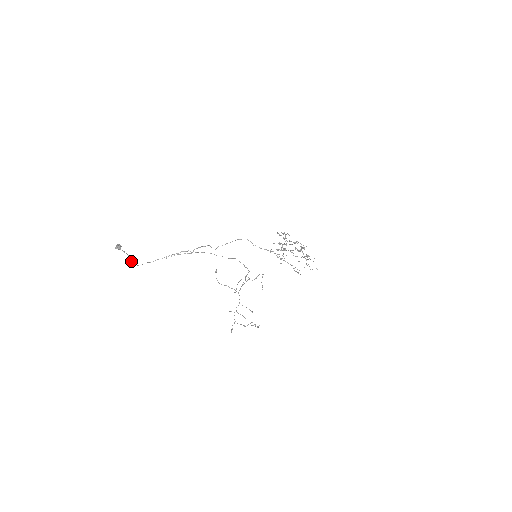
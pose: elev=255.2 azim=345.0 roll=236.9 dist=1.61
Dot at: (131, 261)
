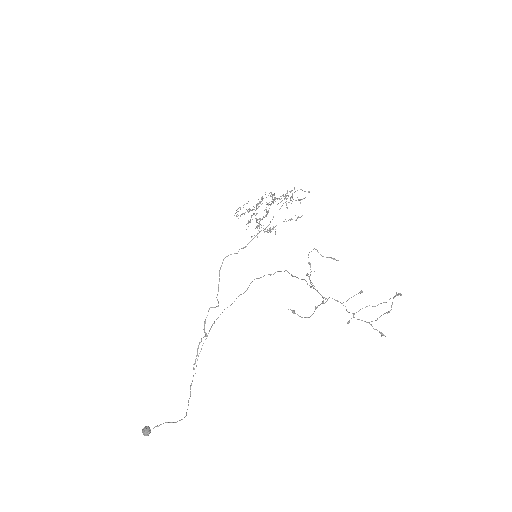
Dot at: occluded
